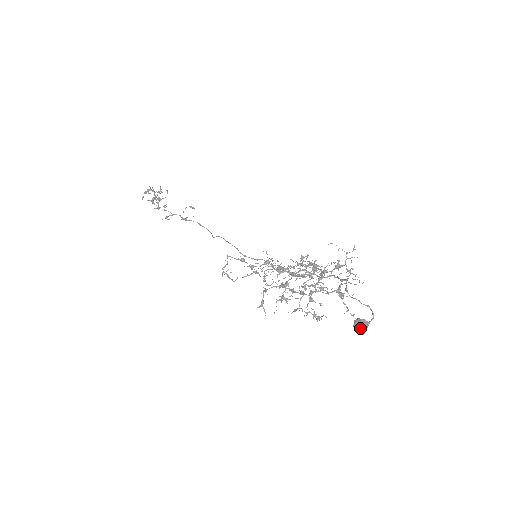
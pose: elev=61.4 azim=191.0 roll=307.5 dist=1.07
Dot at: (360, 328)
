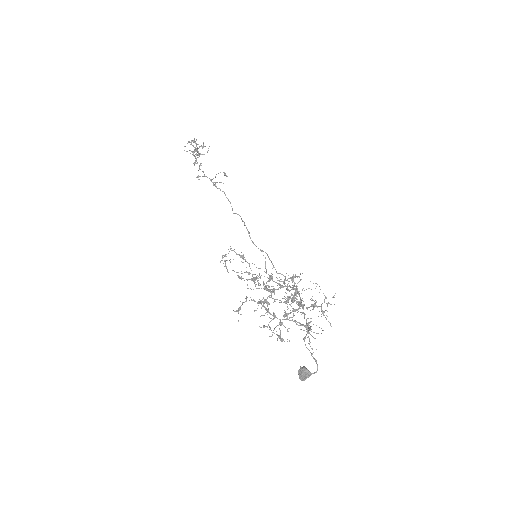
Dot at: (302, 376)
